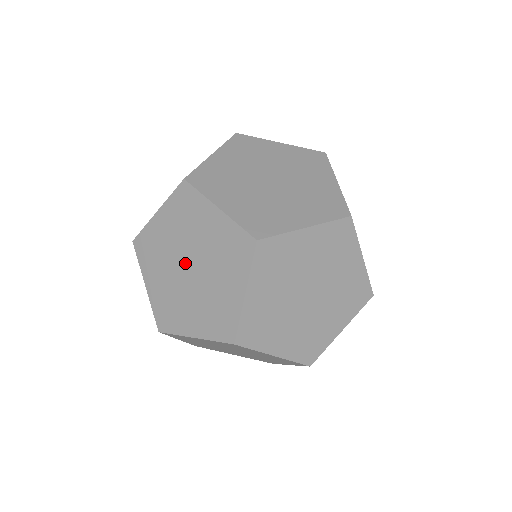
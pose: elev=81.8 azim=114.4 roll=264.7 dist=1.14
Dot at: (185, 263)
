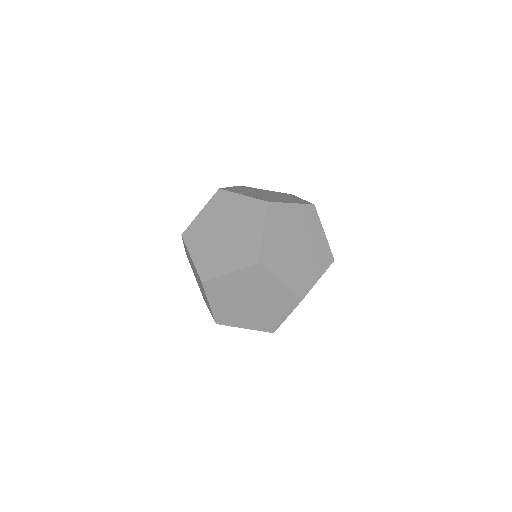
Dot at: (221, 232)
